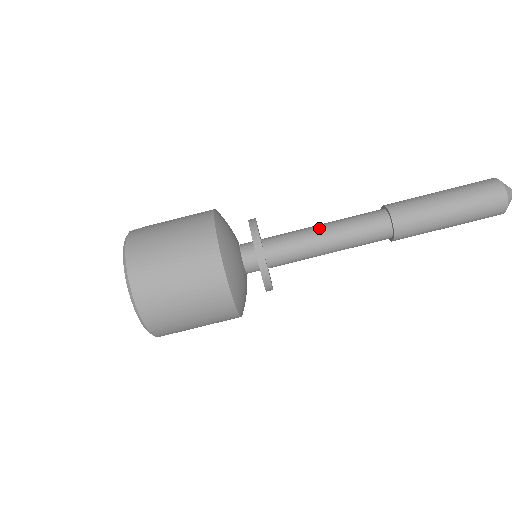
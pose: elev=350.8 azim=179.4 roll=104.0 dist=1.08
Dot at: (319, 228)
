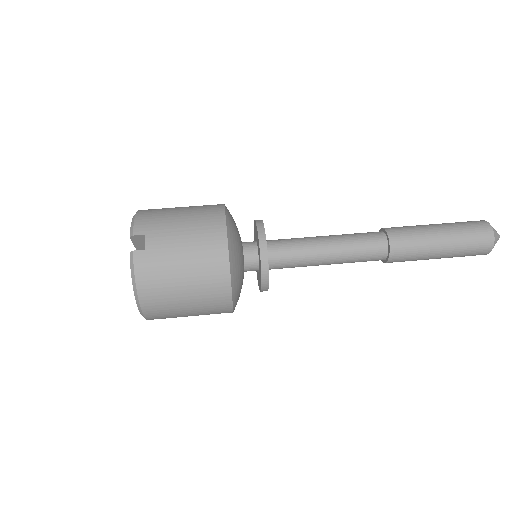
Dot at: (323, 253)
